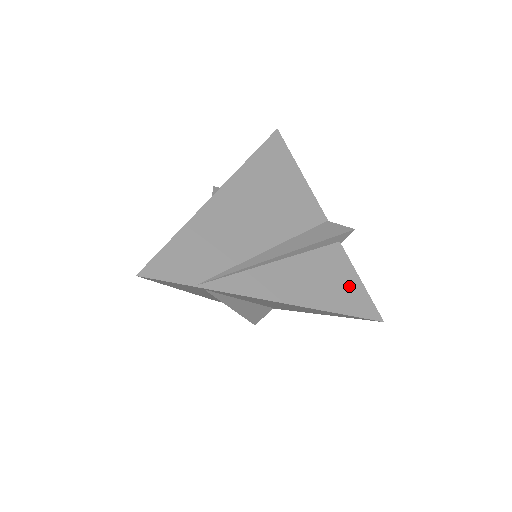
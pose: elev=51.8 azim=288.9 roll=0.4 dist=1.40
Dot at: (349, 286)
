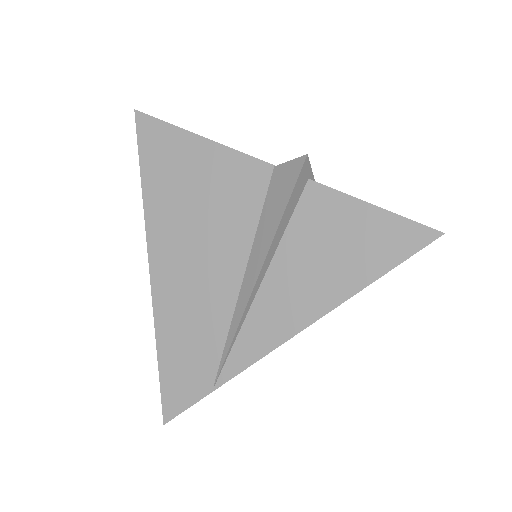
Dot at: (363, 230)
